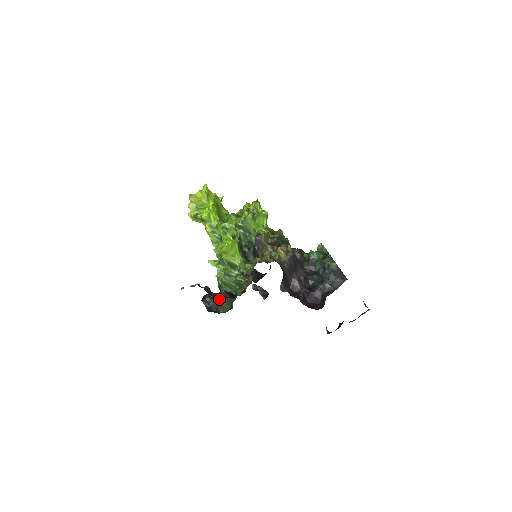
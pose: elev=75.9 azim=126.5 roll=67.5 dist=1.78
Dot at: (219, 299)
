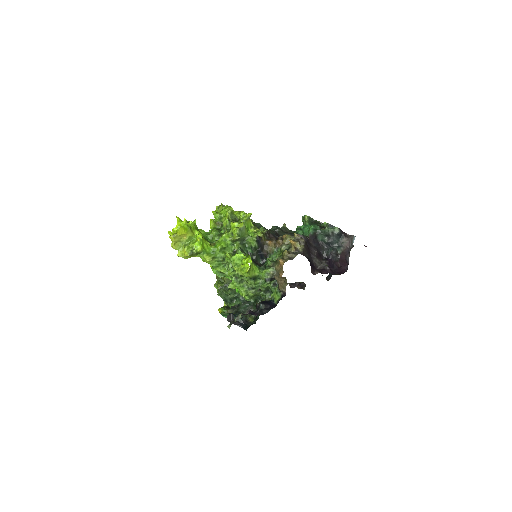
Dot at: (241, 311)
